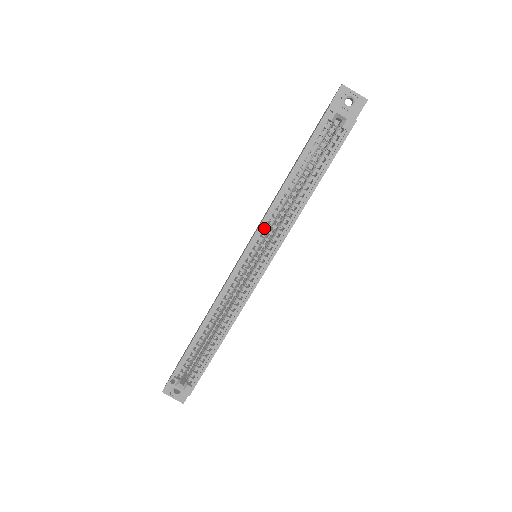
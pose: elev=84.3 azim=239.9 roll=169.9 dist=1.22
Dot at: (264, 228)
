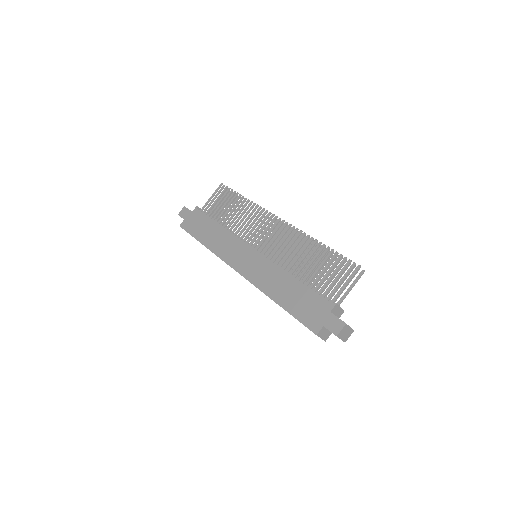
Dot at: occluded
